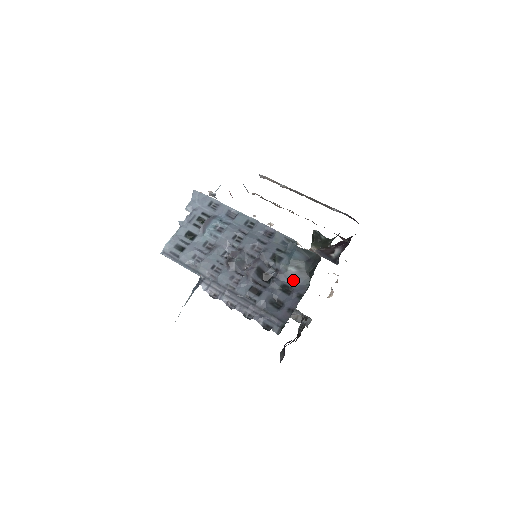
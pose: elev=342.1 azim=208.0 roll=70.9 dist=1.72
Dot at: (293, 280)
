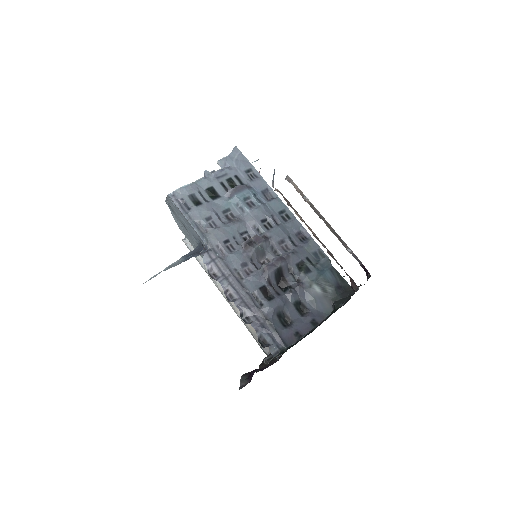
Dot at: (313, 301)
